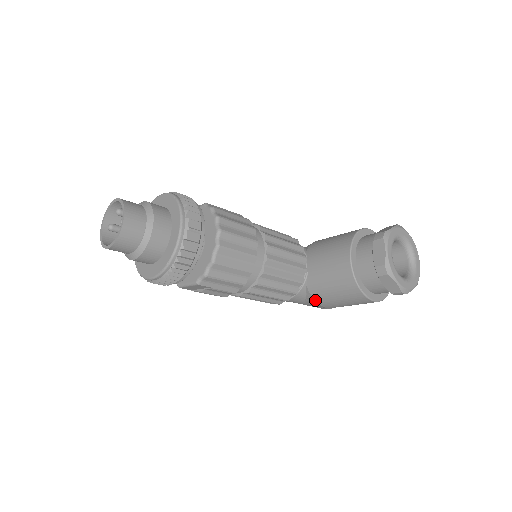
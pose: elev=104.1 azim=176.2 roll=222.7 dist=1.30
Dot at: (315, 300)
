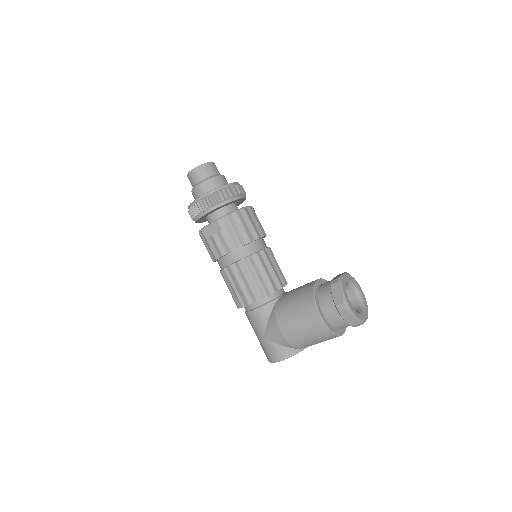
Dot at: (276, 316)
